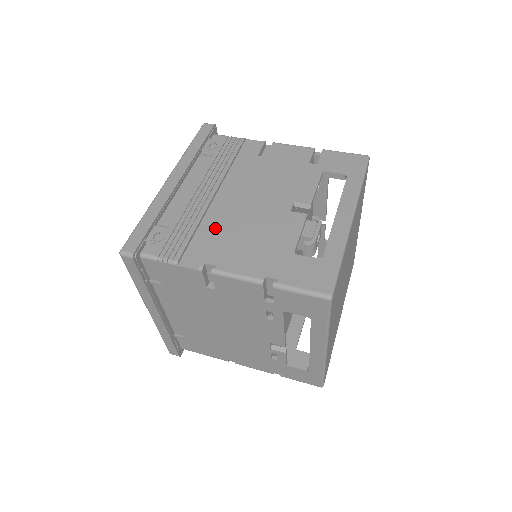
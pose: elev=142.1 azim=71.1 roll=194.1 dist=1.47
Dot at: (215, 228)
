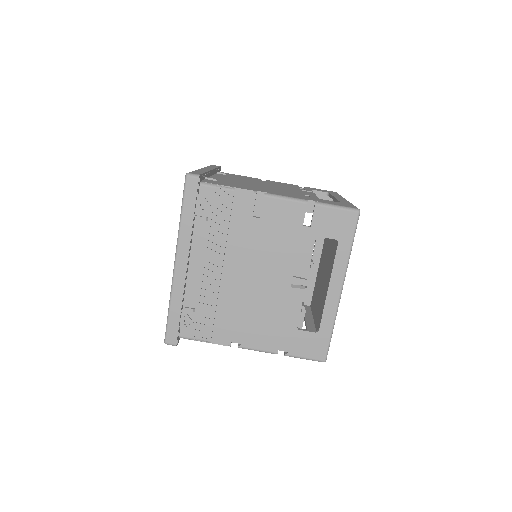
Dot at: (231, 306)
